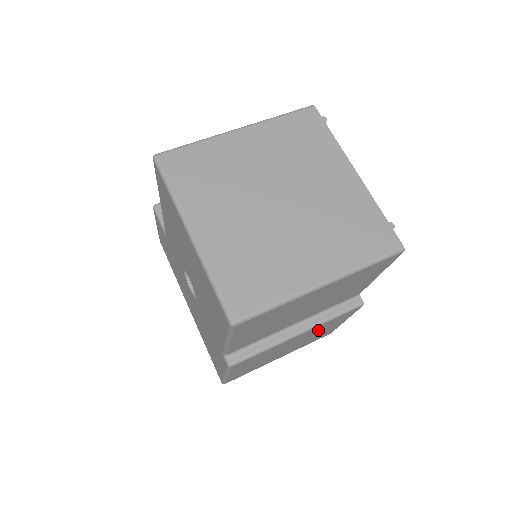
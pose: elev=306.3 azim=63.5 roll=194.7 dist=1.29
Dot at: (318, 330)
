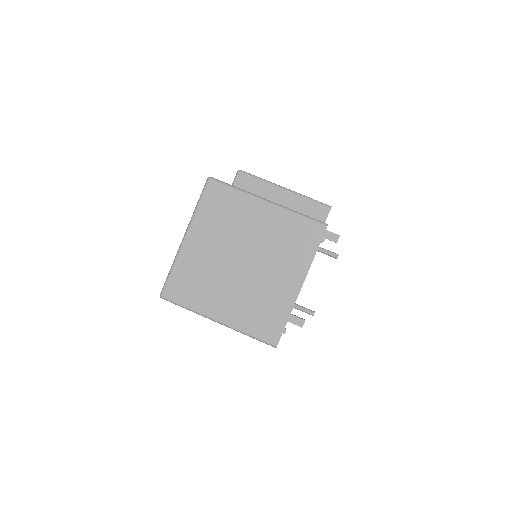
Dot at: occluded
